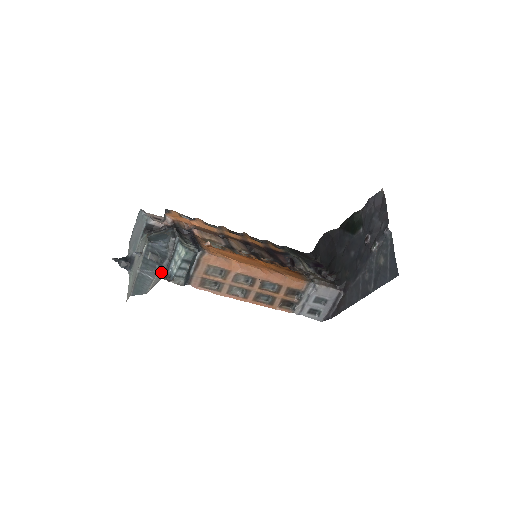
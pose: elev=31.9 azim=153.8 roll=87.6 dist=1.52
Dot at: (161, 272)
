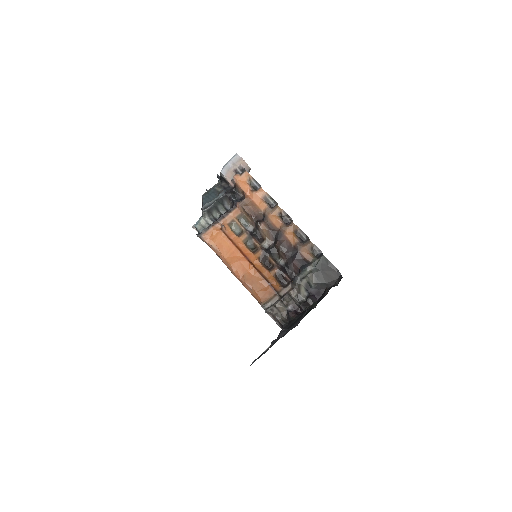
Dot at: occluded
